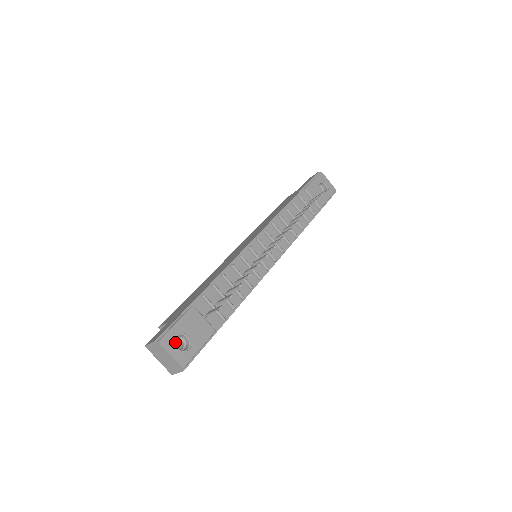
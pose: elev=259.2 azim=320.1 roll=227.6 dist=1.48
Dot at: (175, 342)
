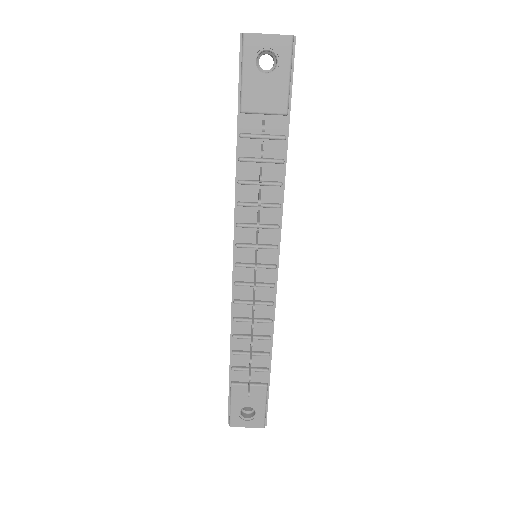
Dot at: occluded
